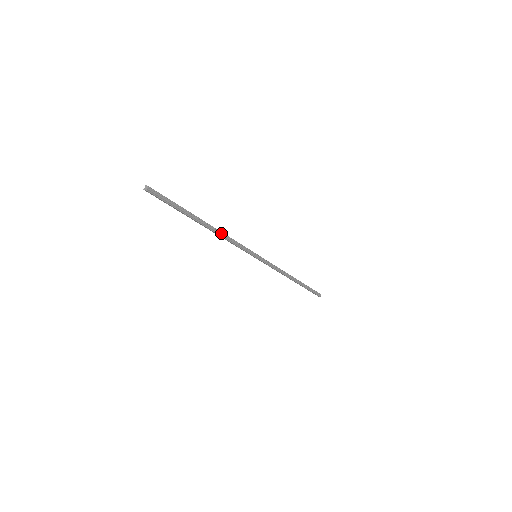
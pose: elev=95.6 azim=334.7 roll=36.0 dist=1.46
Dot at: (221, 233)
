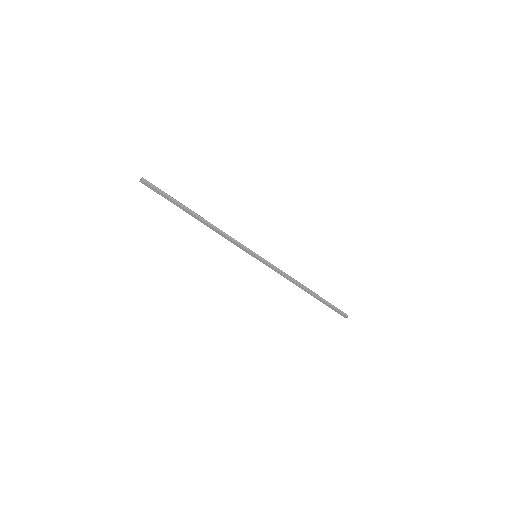
Dot at: (214, 226)
